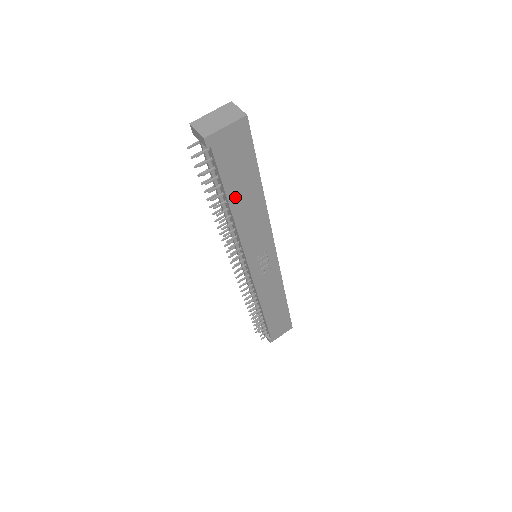
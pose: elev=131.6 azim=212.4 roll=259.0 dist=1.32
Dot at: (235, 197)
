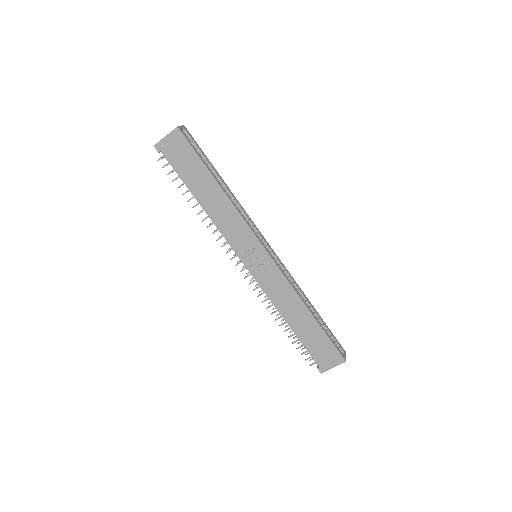
Dot at: (197, 190)
